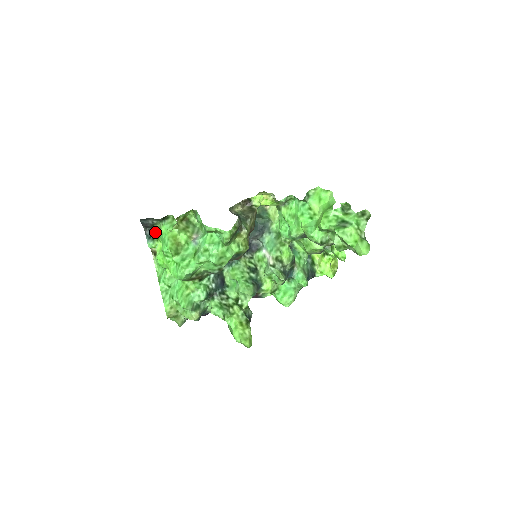
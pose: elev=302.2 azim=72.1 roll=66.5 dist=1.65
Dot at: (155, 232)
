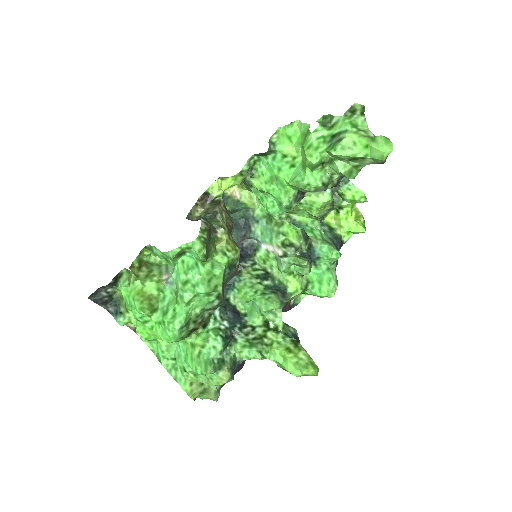
Dot at: (119, 303)
